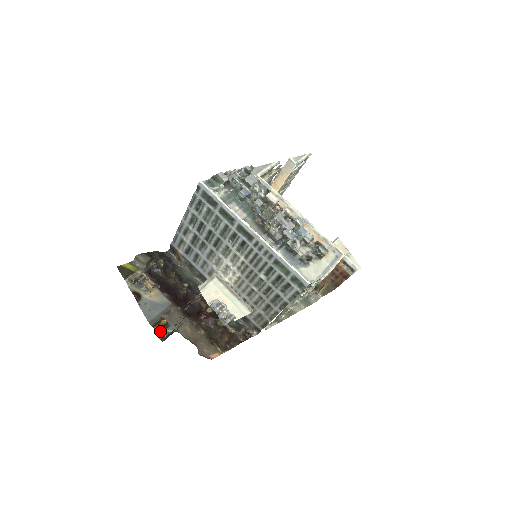
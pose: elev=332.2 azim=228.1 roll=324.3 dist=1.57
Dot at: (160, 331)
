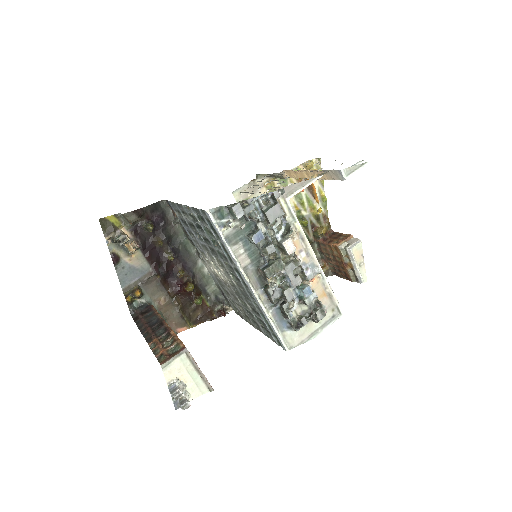
Dot at: (132, 301)
